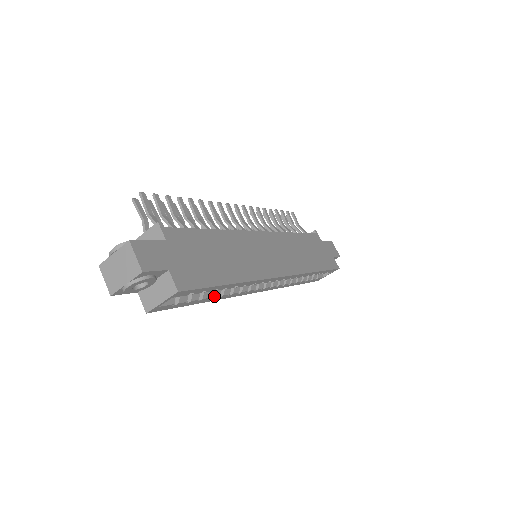
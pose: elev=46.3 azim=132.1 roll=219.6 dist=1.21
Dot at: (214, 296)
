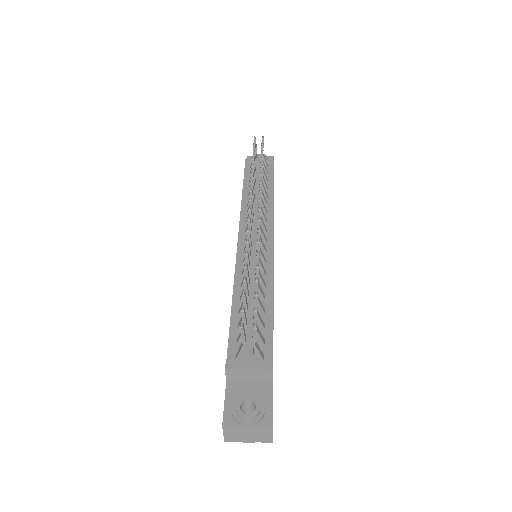
Dot at: occluded
